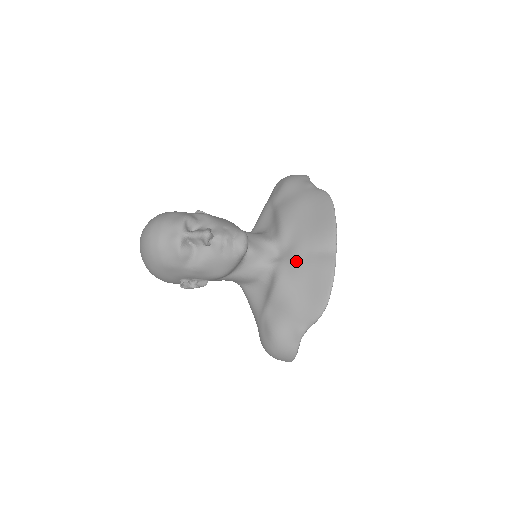
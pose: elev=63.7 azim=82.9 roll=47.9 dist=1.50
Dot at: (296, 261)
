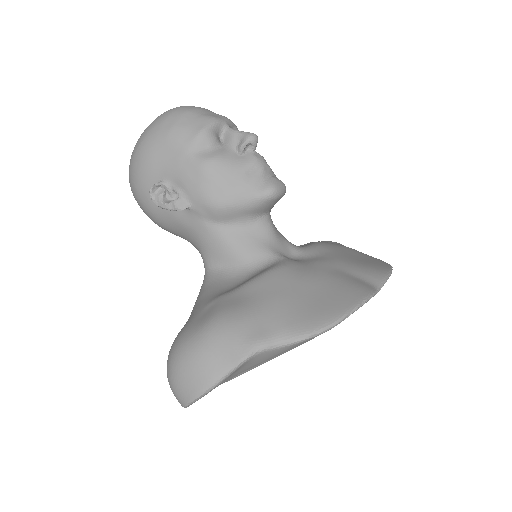
Dot at: (317, 266)
